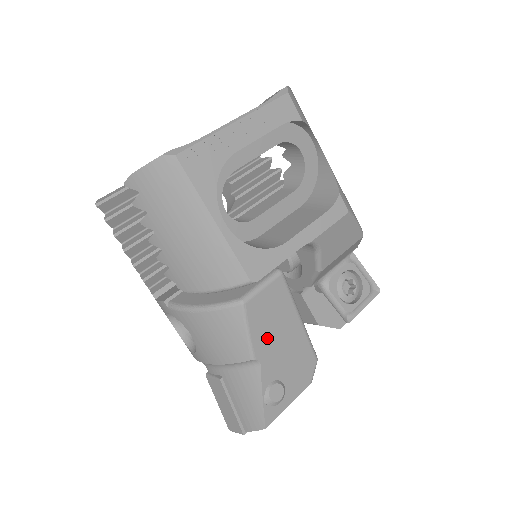
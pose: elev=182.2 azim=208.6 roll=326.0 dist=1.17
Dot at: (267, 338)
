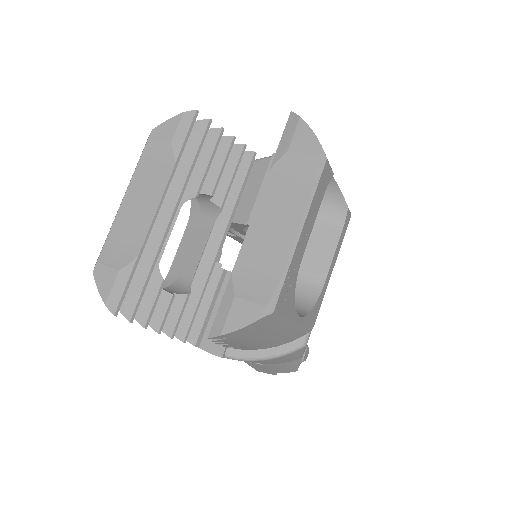
Dot at: occluded
